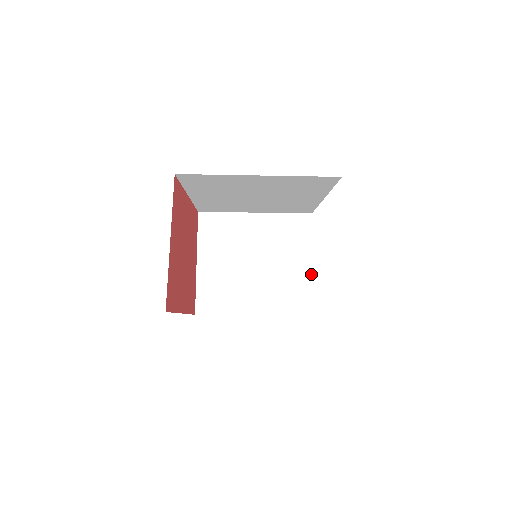
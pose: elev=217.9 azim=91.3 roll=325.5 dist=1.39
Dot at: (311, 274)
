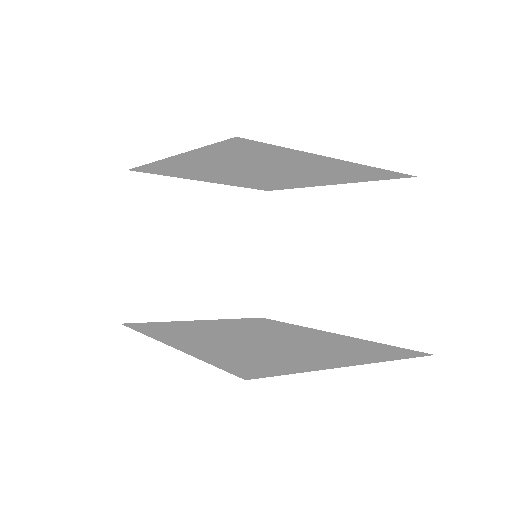
Dot at: (263, 266)
